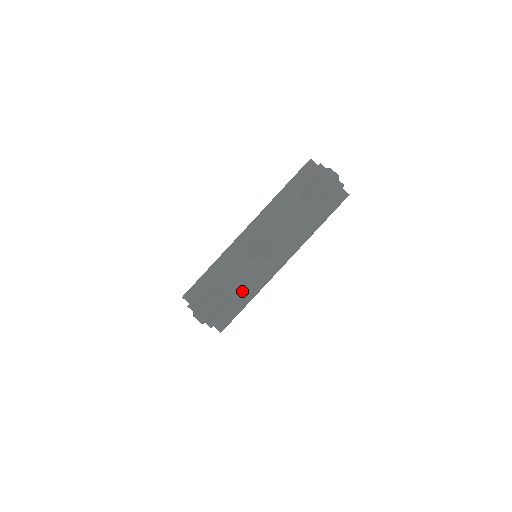
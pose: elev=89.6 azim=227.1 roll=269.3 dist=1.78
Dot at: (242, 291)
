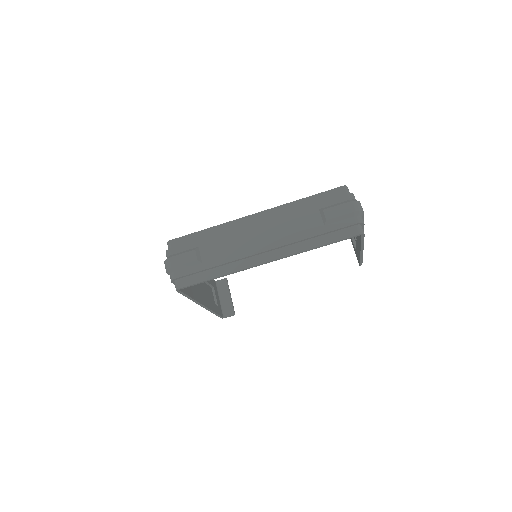
Dot at: (216, 263)
